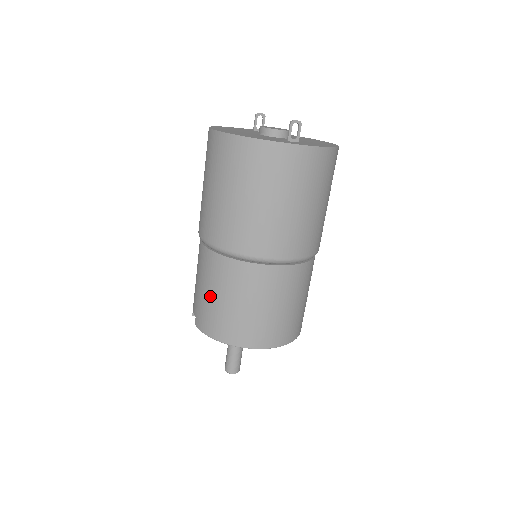
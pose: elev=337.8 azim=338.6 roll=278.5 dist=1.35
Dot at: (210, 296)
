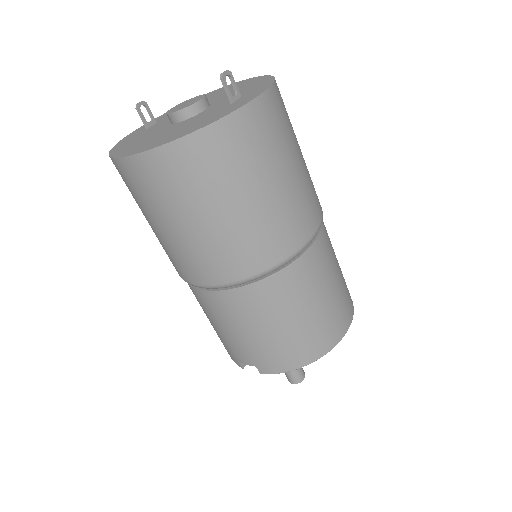
Dot at: (266, 333)
